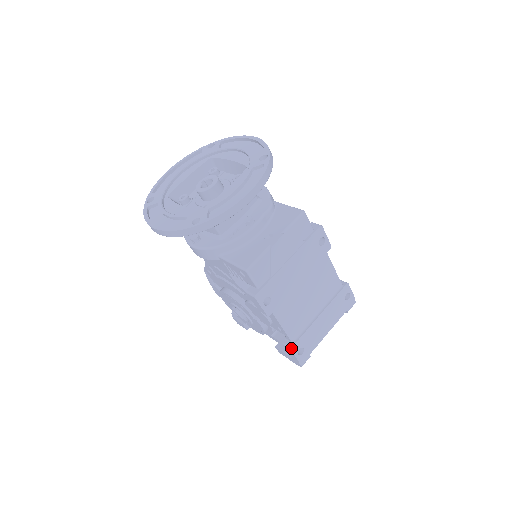
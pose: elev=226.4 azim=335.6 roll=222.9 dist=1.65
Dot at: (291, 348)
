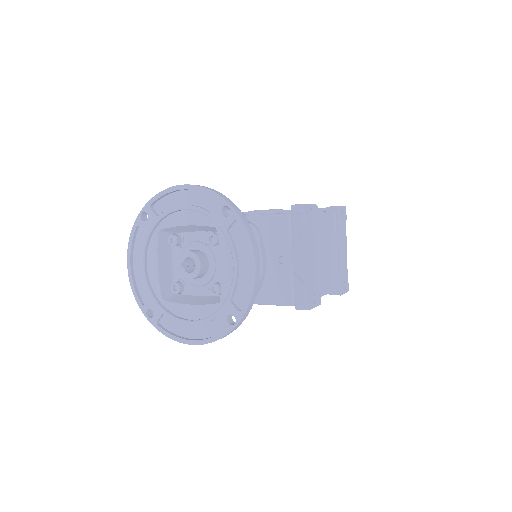
Dot at: (340, 294)
